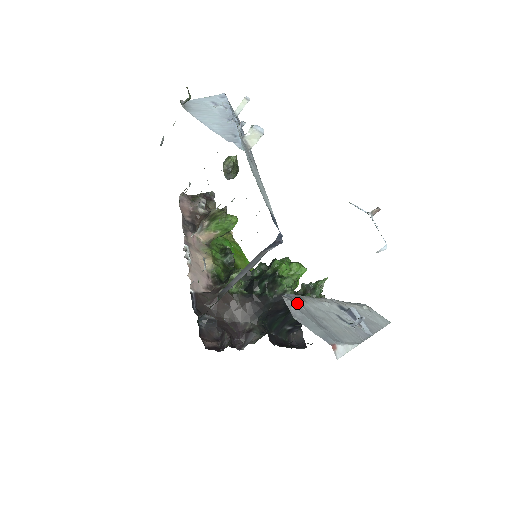
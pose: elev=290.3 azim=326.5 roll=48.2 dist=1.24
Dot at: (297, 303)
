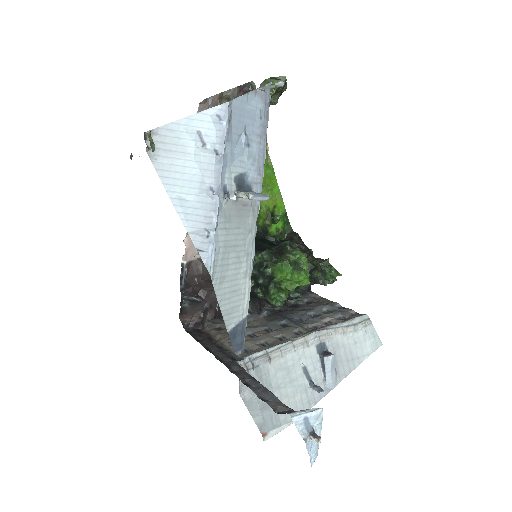
Dot at: (254, 374)
